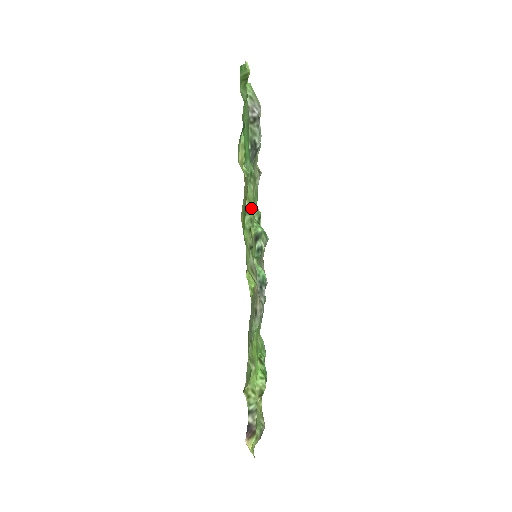
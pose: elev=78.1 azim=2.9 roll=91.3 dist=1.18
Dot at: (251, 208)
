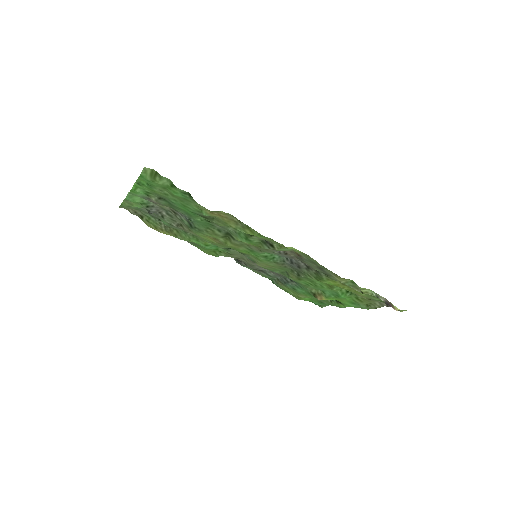
Dot at: occluded
